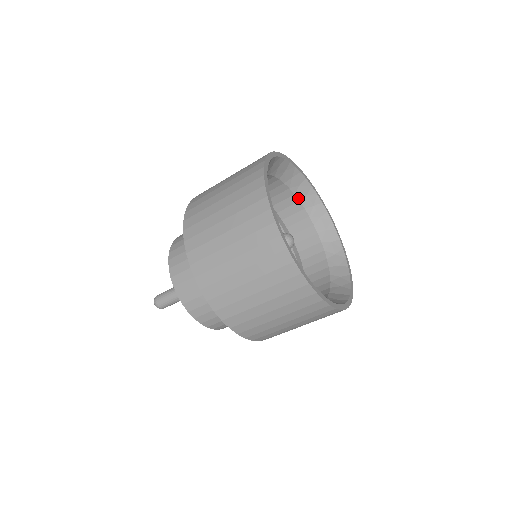
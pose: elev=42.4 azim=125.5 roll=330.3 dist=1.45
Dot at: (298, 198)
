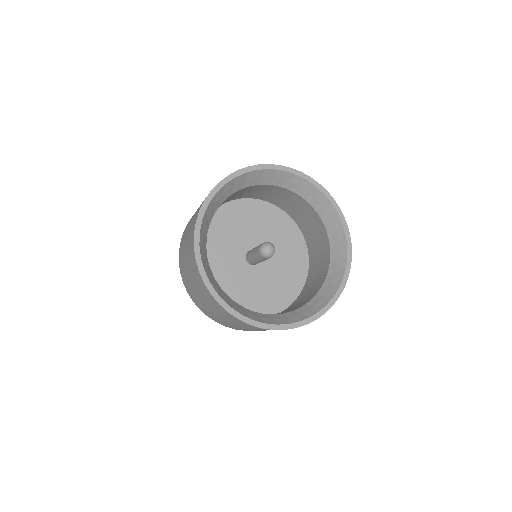
Dot at: occluded
